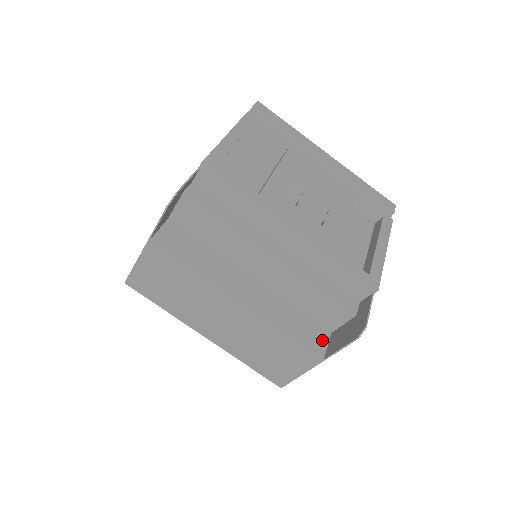
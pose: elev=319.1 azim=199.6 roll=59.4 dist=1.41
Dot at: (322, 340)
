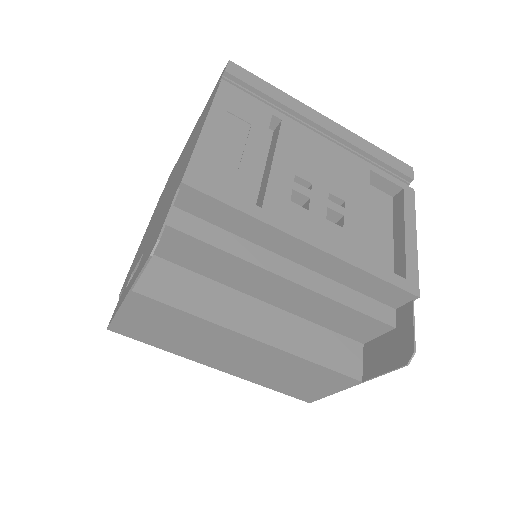
Dot at: (356, 357)
